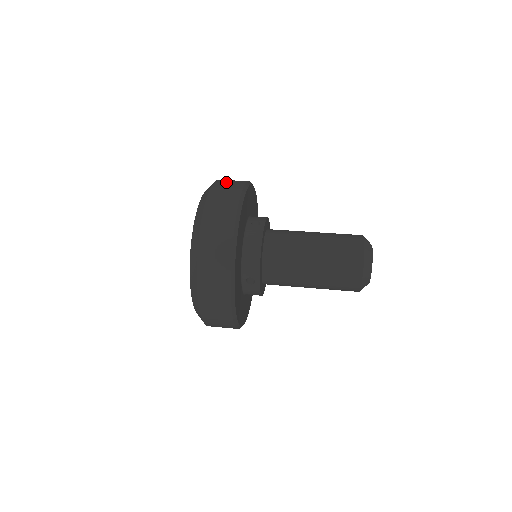
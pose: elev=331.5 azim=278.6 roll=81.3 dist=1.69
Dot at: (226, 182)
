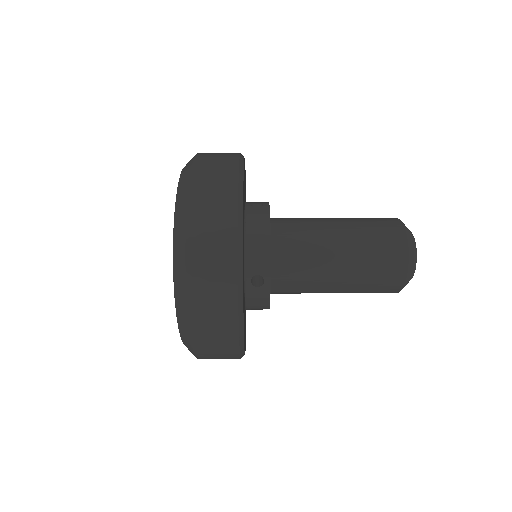
Dot at: (214, 153)
